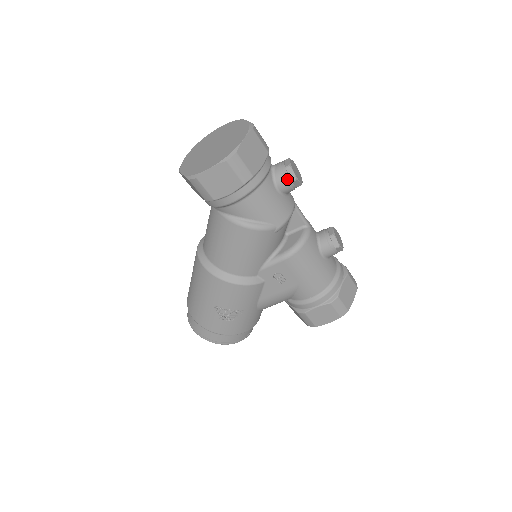
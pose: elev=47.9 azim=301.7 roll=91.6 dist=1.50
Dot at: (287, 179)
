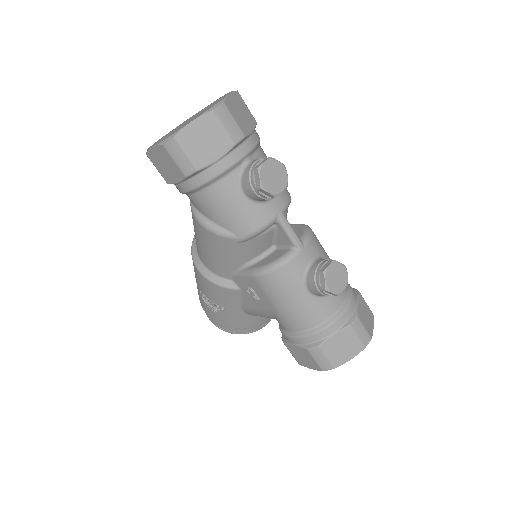
Dot at: (252, 184)
